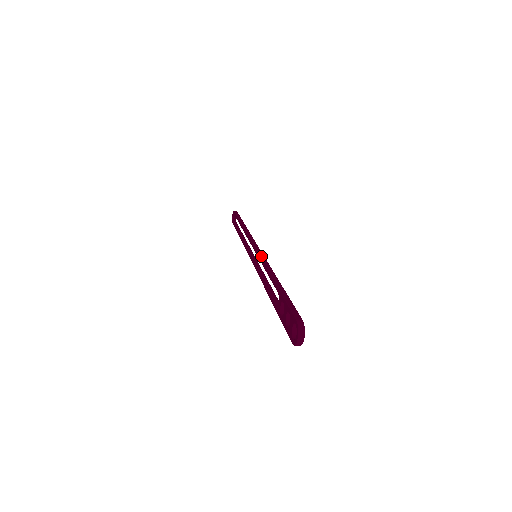
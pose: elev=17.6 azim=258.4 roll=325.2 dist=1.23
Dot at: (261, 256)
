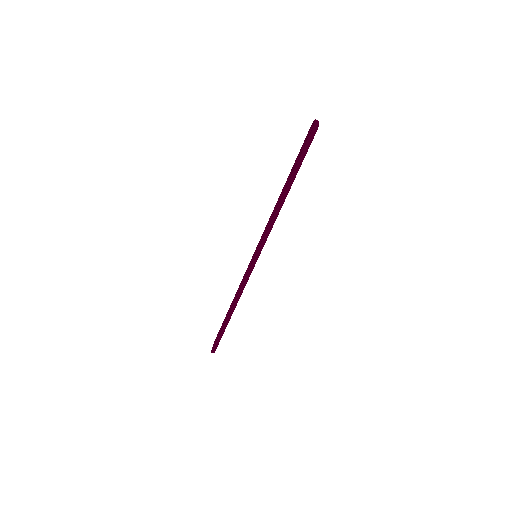
Dot at: (264, 232)
